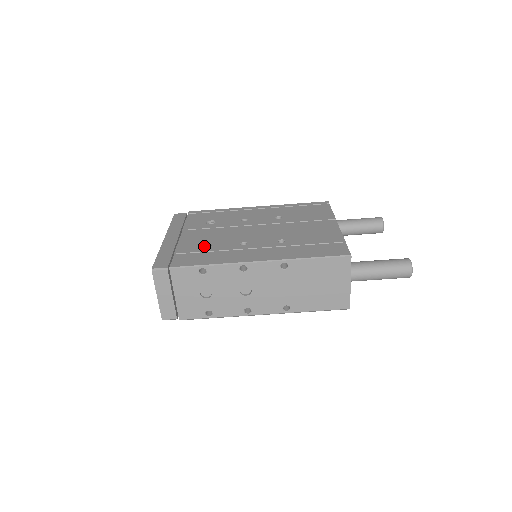
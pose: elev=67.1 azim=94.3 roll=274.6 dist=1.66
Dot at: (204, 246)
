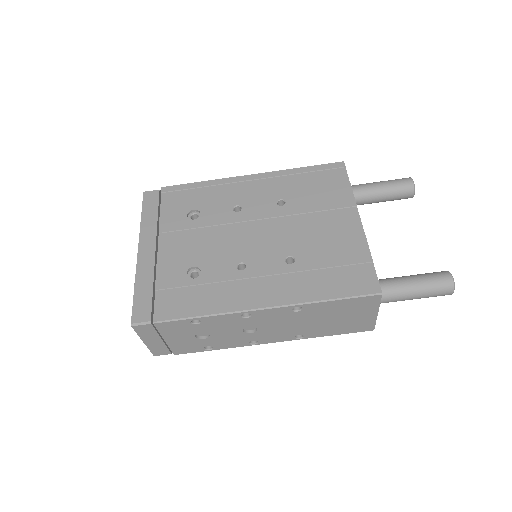
Dot at: (191, 269)
